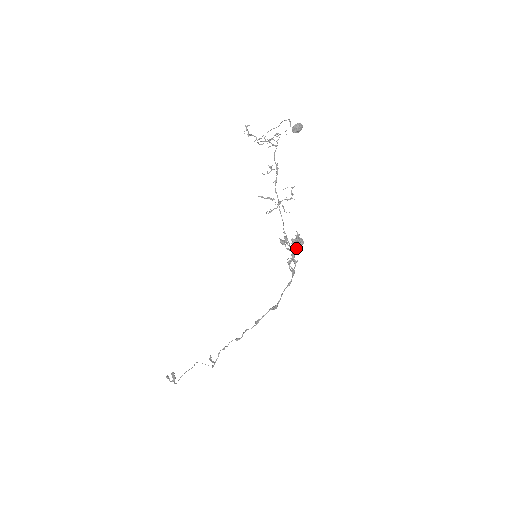
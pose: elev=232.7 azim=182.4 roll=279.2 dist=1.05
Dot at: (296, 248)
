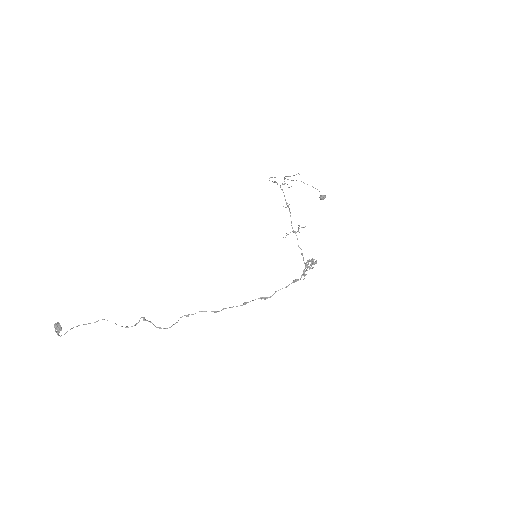
Dot at: (312, 268)
